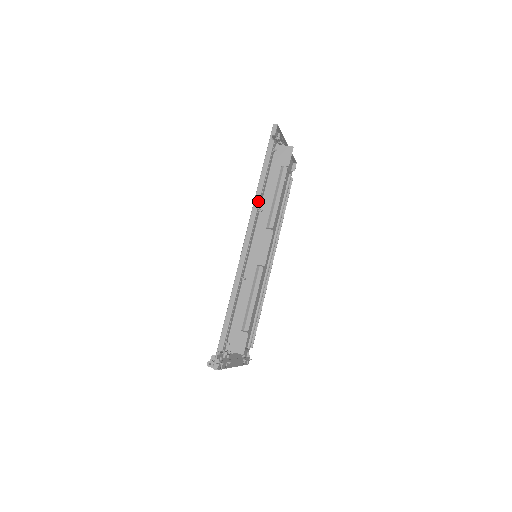
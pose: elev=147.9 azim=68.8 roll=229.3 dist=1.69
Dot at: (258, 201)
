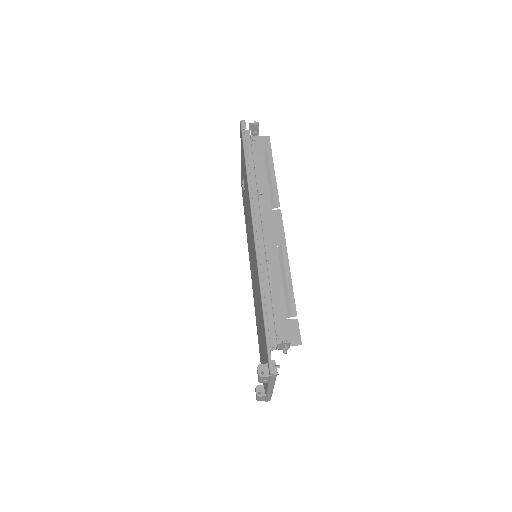
Dot at: (255, 184)
